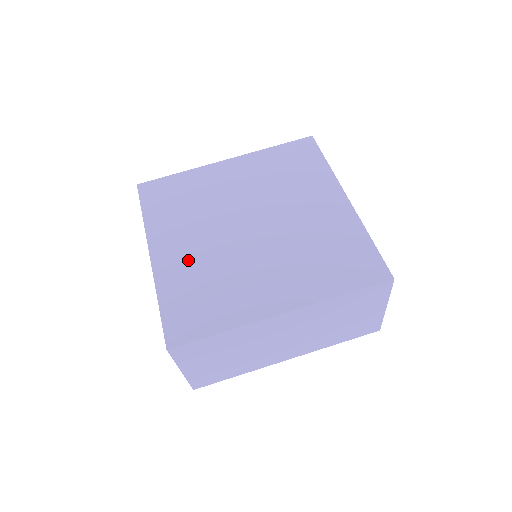
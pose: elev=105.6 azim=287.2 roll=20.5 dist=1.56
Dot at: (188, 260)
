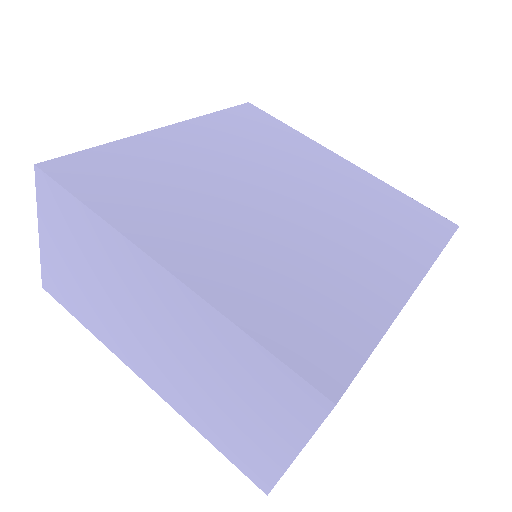
Dot at: (236, 258)
